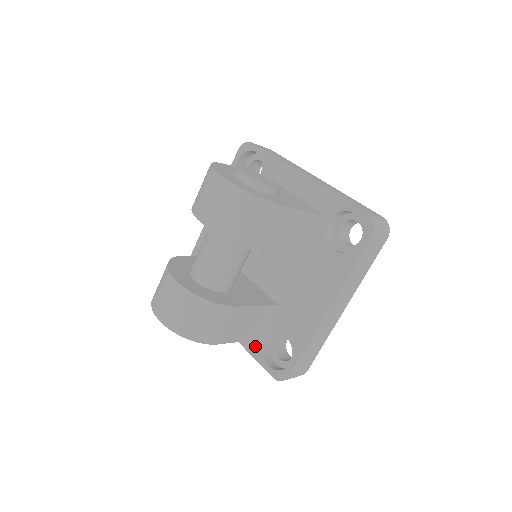
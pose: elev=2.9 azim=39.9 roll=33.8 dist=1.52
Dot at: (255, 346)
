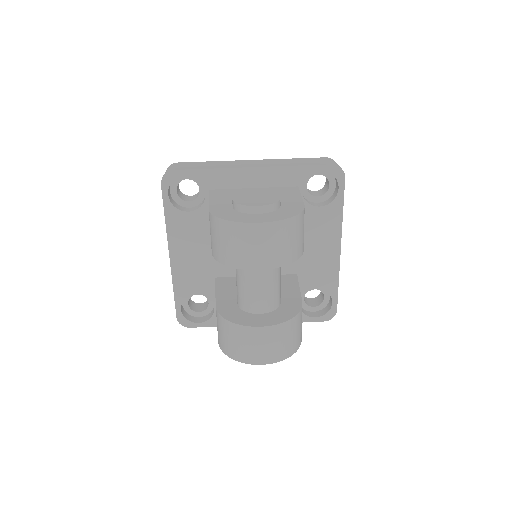
Dot at: occluded
